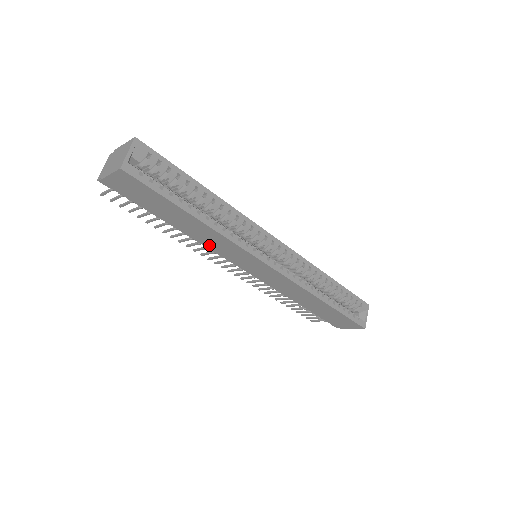
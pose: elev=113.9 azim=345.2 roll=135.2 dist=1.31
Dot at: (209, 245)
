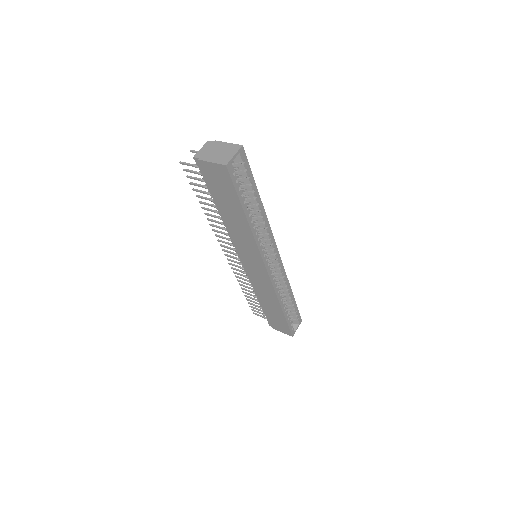
Dot at: (234, 236)
